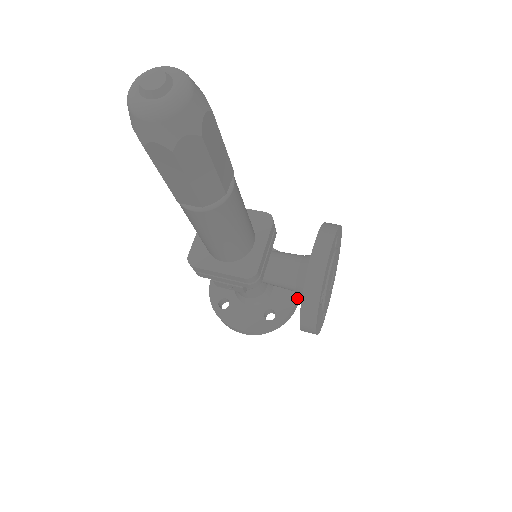
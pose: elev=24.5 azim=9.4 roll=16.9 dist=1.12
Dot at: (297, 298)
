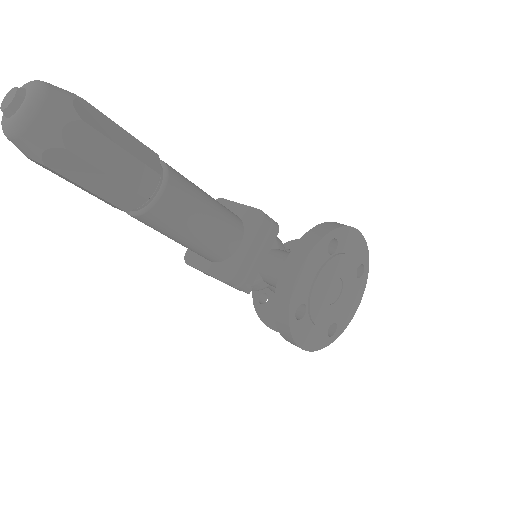
Dot at: occluded
